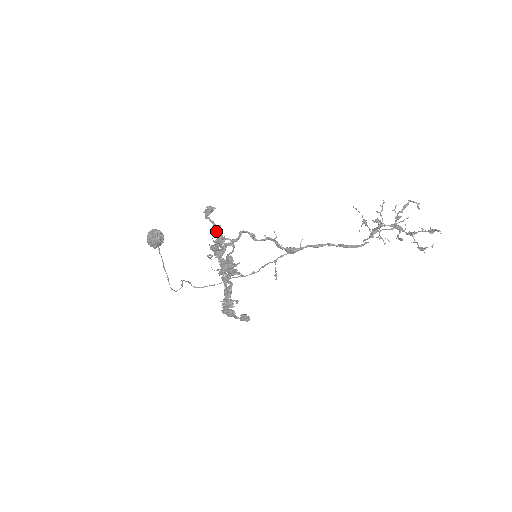
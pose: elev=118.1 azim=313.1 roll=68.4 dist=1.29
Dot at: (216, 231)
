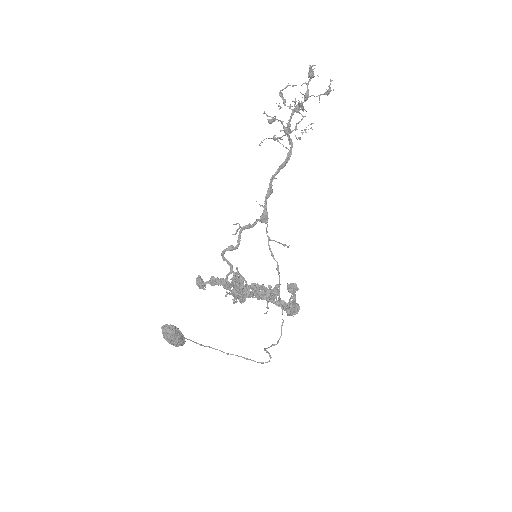
Dot at: (215, 283)
